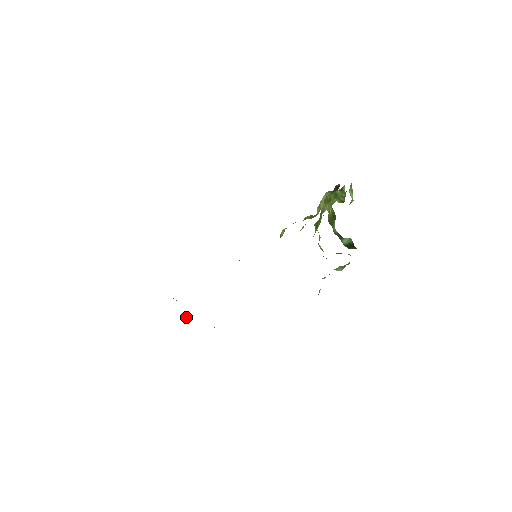
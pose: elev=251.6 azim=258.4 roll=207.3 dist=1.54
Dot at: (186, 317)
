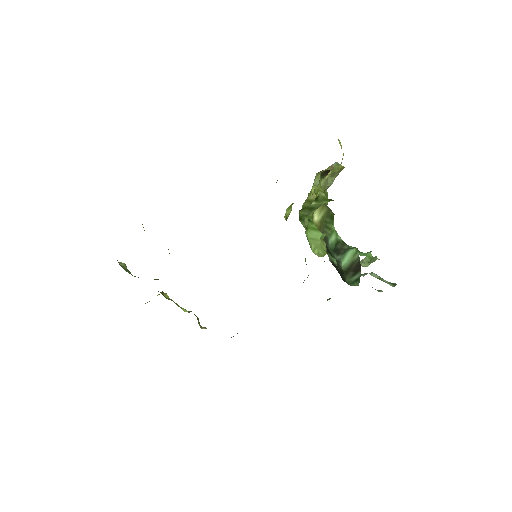
Dot at: (202, 328)
